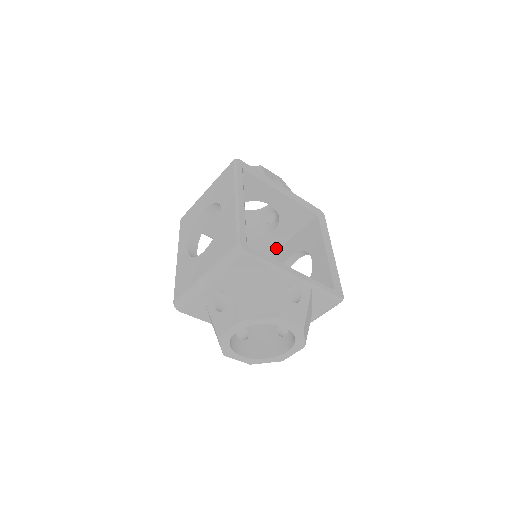
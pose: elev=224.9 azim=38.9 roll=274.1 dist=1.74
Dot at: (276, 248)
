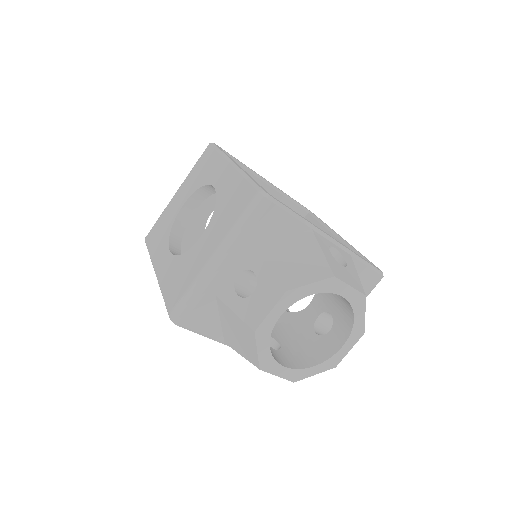
Dot at: occluded
